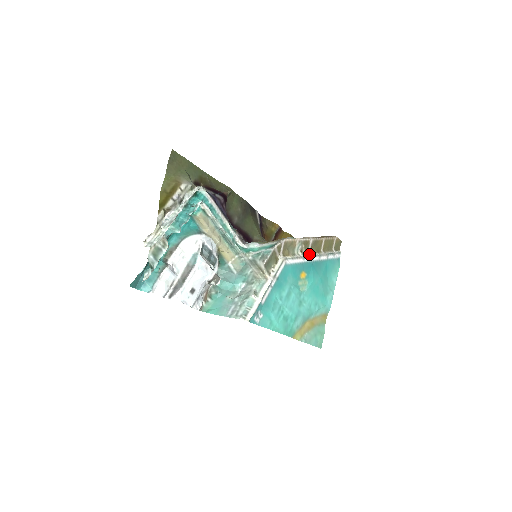
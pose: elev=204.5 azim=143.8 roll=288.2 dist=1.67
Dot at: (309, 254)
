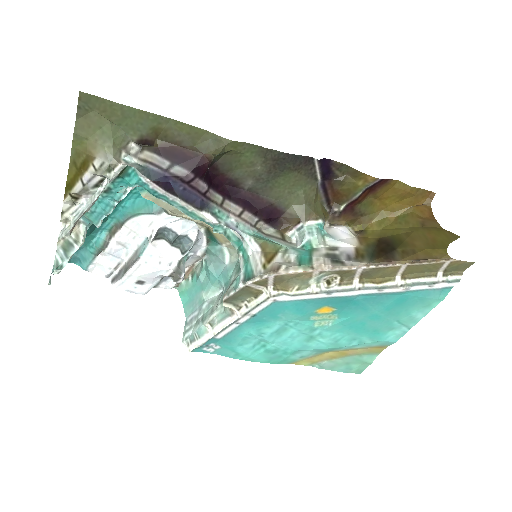
Dot at: (351, 285)
